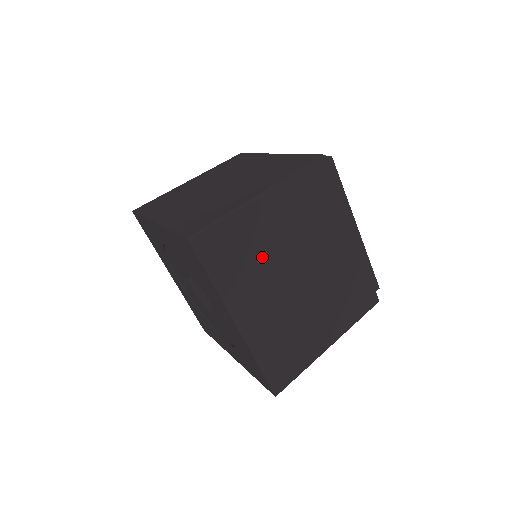
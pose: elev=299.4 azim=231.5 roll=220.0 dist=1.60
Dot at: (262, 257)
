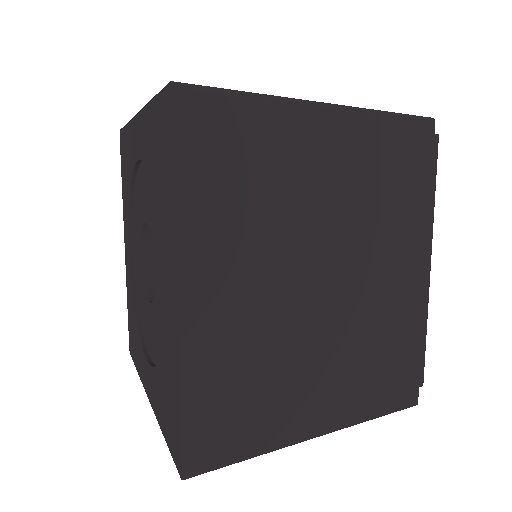
Dot at: (278, 204)
